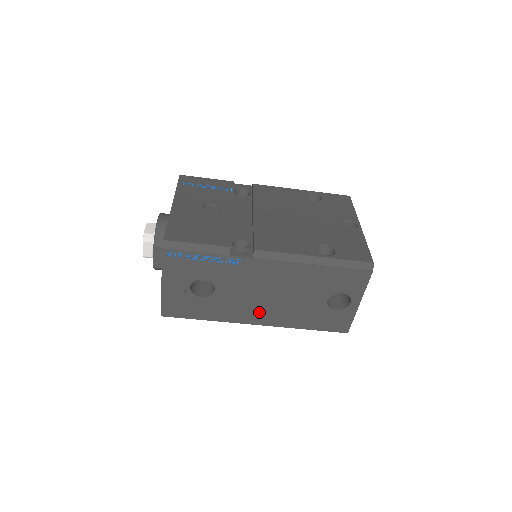
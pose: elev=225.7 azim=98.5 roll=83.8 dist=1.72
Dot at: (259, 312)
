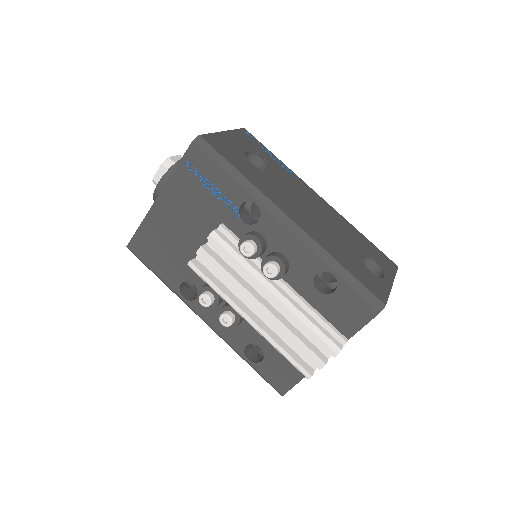
Dot at: (298, 213)
